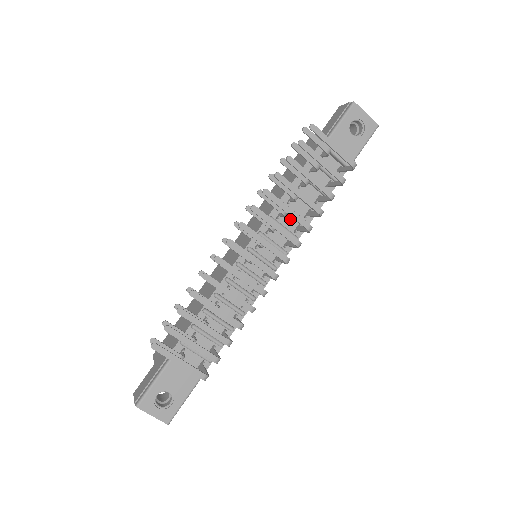
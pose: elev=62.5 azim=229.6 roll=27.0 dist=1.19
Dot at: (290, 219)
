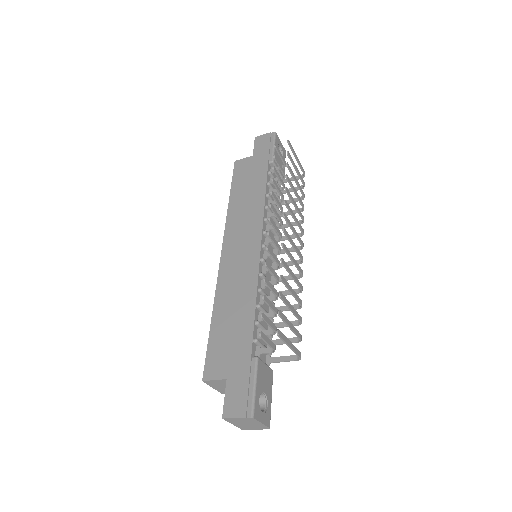
Dot at: occluded
